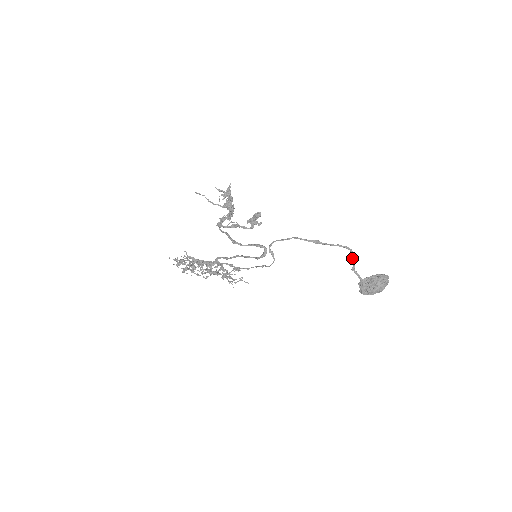
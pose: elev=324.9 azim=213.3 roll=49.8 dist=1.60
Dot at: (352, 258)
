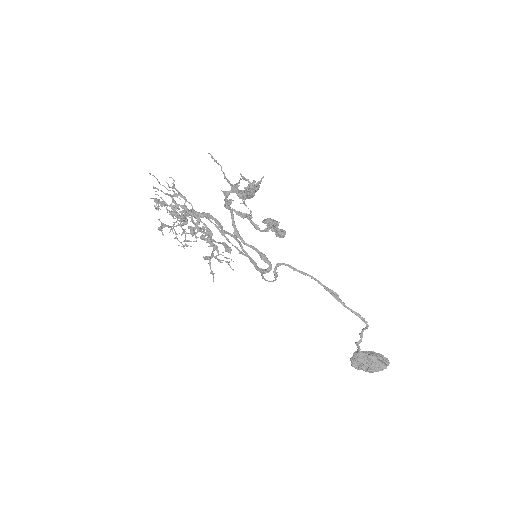
Dot at: (363, 331)
